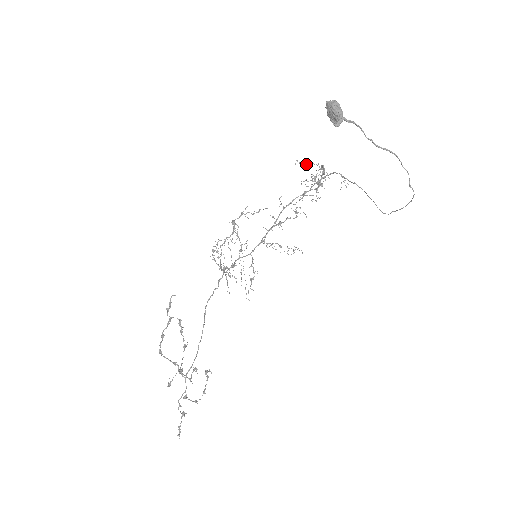
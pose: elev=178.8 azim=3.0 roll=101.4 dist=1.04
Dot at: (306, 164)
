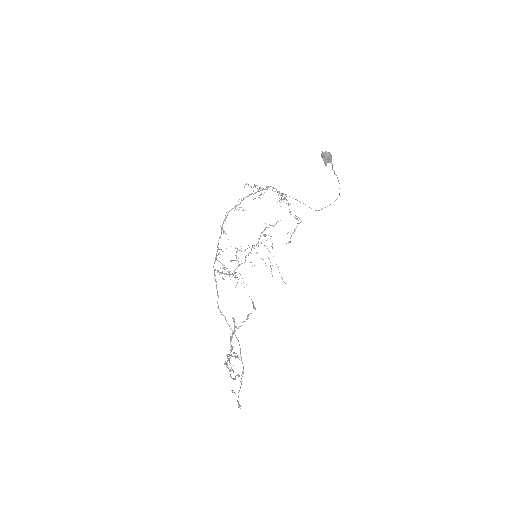
Dot at: (254, 186)
